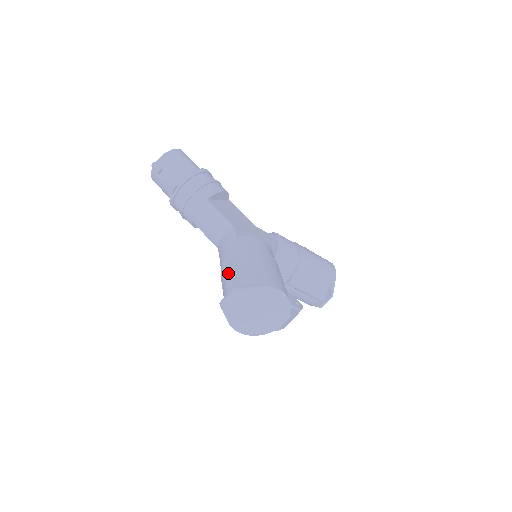
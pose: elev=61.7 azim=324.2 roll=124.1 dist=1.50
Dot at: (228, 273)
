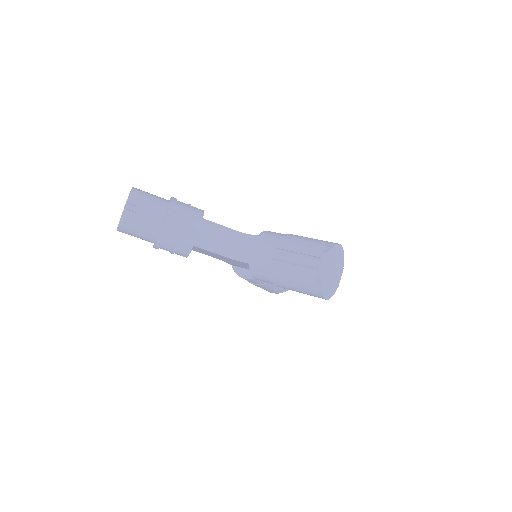
Dot at: (295, 254)
